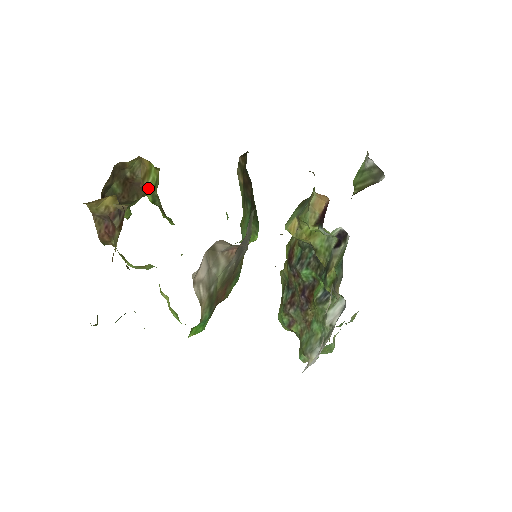
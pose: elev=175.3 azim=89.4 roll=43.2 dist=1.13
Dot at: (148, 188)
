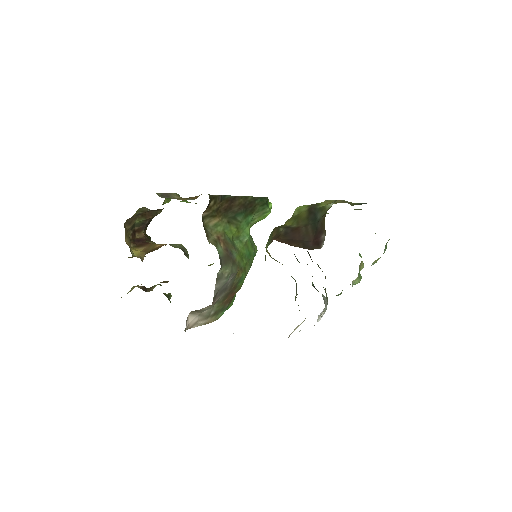
Dot at: occluded
